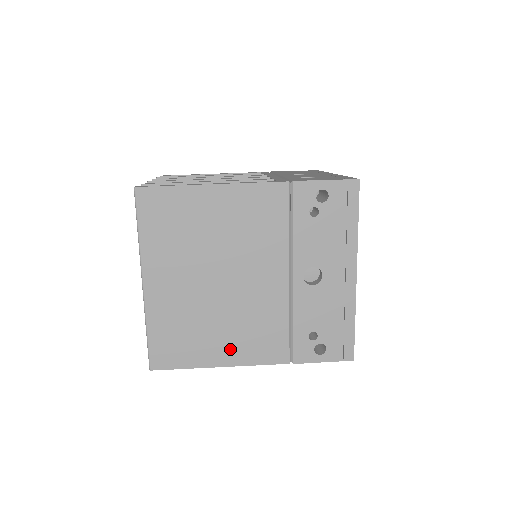
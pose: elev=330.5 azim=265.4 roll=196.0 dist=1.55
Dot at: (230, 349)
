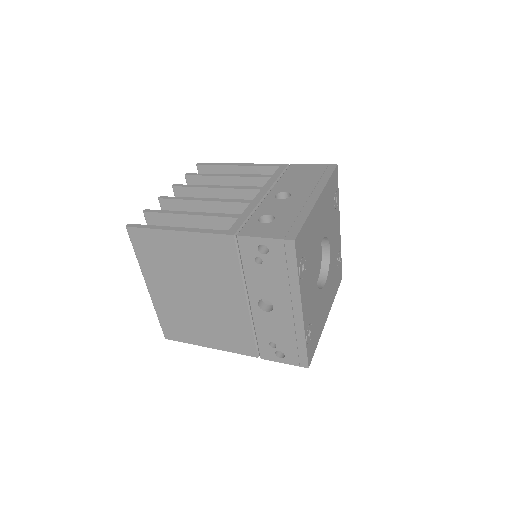
Dot at: (213, 339)
